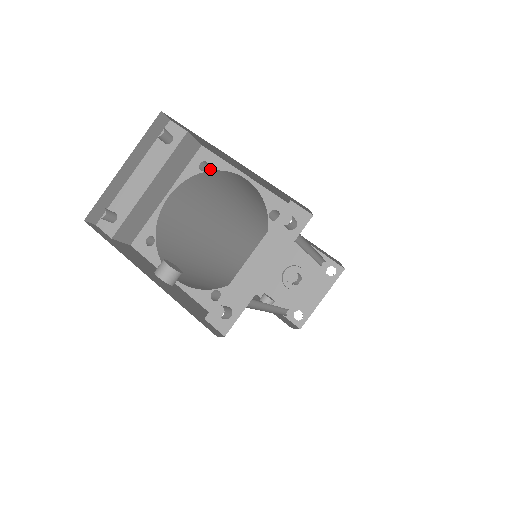
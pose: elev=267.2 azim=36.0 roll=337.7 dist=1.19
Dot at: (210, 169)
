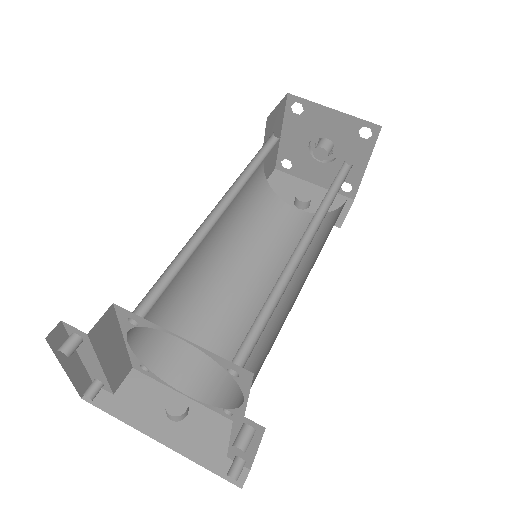
Dot at: (141, 326)
